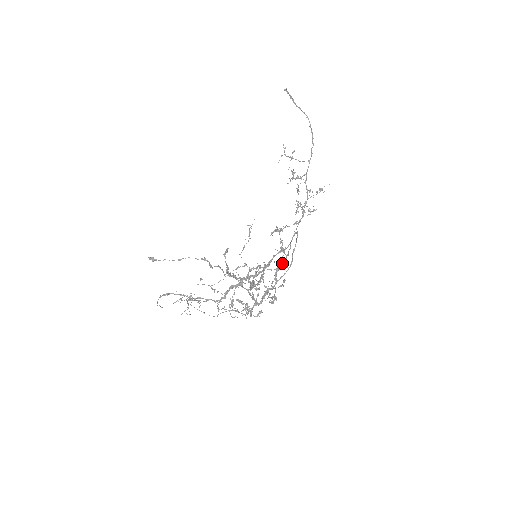
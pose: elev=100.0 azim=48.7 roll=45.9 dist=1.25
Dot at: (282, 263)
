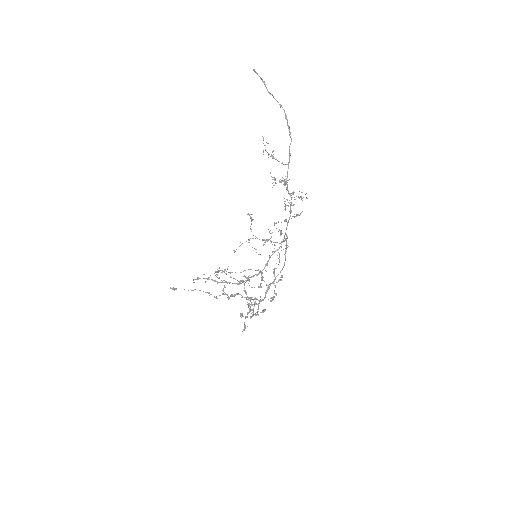
Dot at: (284, 240)
